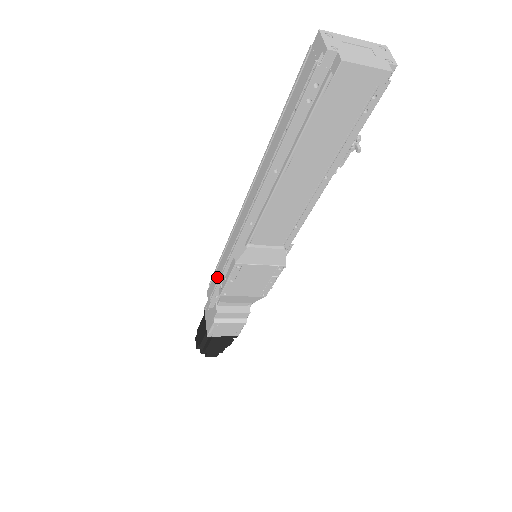
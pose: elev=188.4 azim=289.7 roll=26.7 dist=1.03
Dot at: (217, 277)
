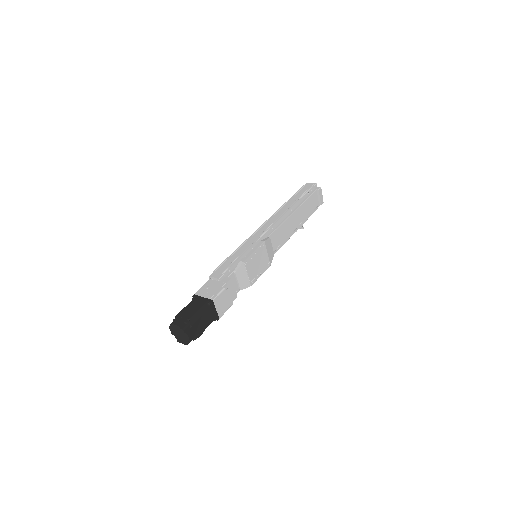
Dot at: (232, 260)
